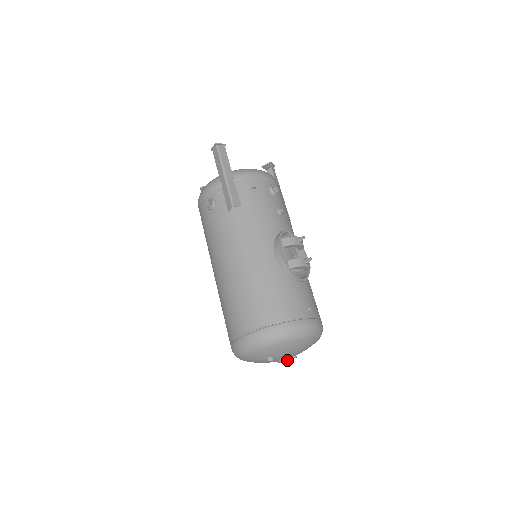
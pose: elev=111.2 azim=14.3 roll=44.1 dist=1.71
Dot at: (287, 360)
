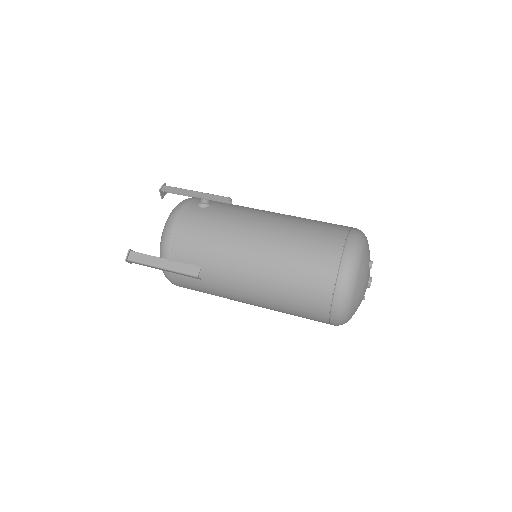
Dot at: occluded
